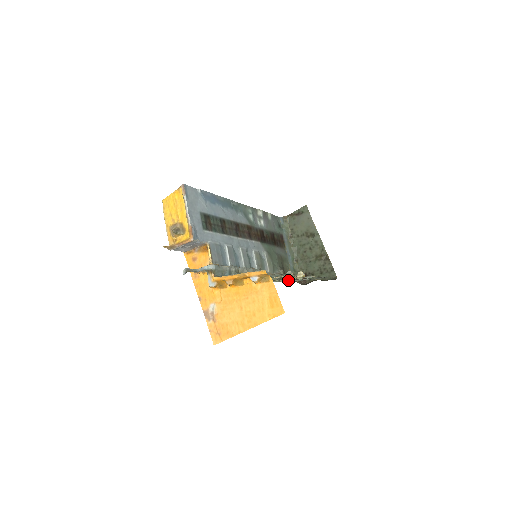
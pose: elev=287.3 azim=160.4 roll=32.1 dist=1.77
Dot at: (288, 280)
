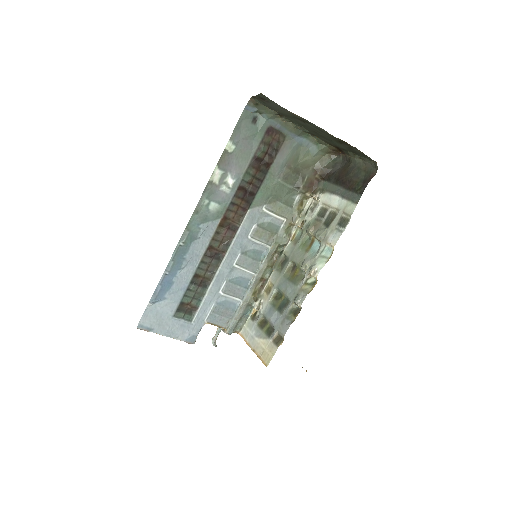
Dot at: (305, 273)
